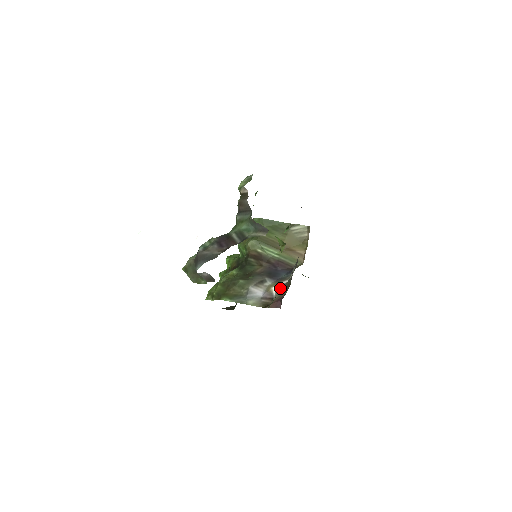
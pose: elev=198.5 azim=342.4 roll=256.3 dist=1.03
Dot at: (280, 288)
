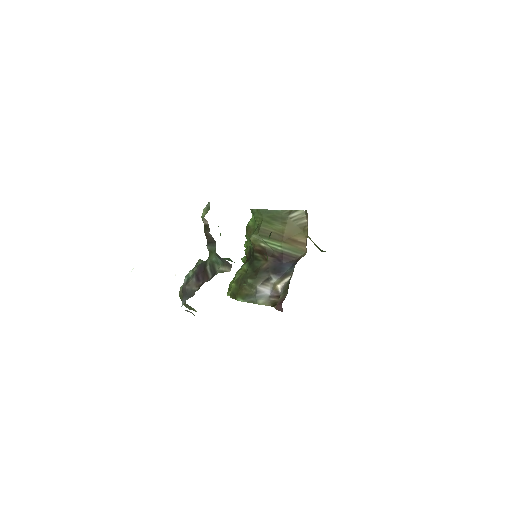
Dot at: (283, 287)
